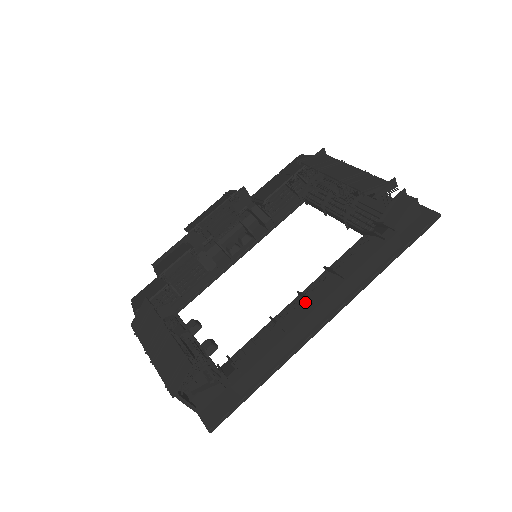
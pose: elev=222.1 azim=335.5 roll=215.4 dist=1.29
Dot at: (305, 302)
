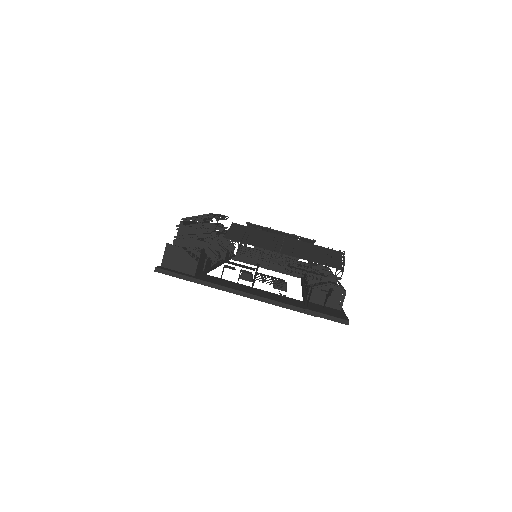
Dot at: occluded
